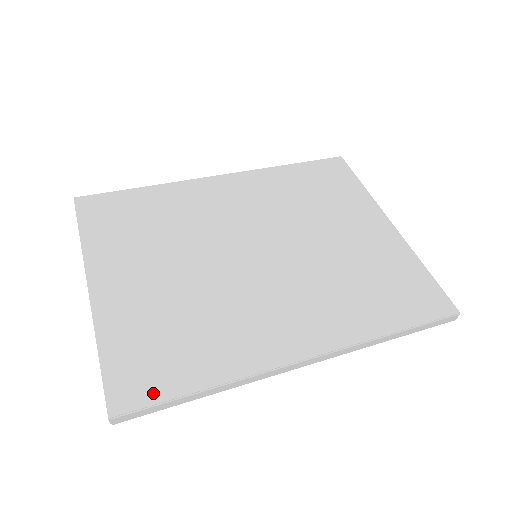
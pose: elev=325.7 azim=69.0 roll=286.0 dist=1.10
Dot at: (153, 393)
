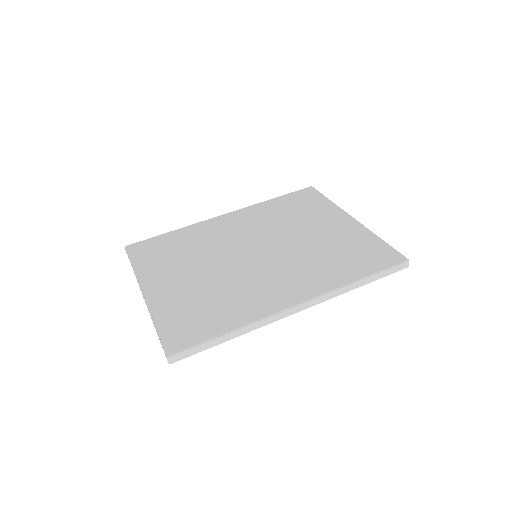
Dot at: (194, 339)
